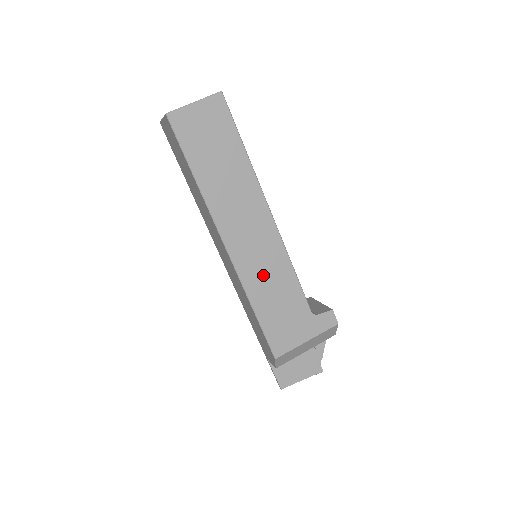
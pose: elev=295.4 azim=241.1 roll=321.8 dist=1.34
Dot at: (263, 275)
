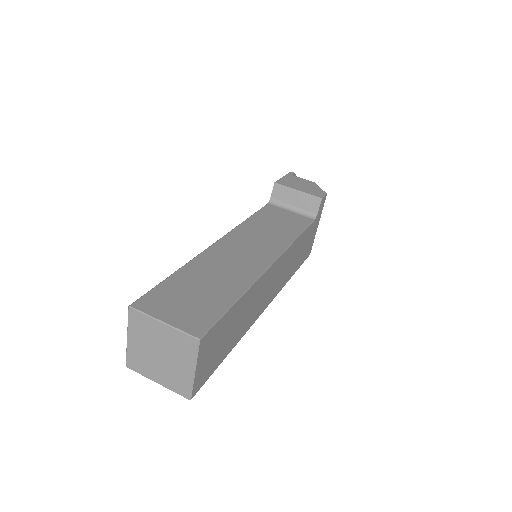
Dot at: (287, 269)
